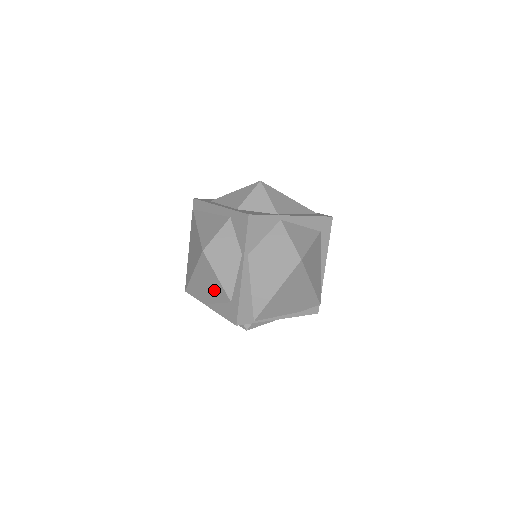
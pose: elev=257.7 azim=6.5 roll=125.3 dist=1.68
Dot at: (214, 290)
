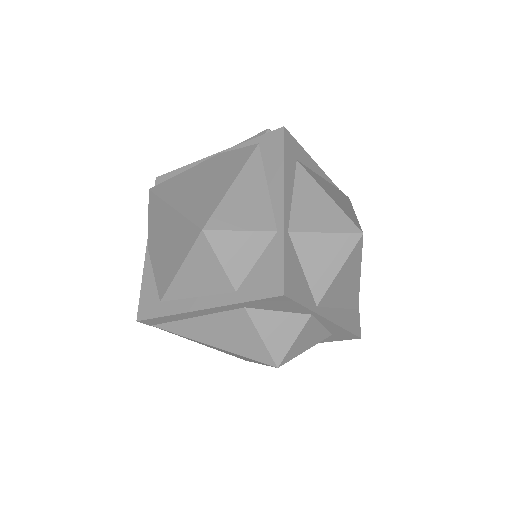
Dot at: occluded
